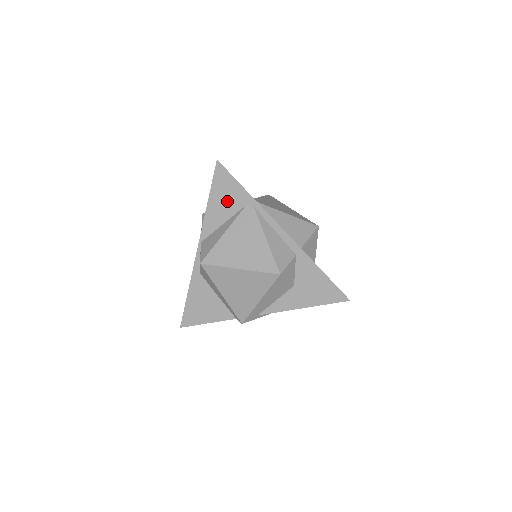
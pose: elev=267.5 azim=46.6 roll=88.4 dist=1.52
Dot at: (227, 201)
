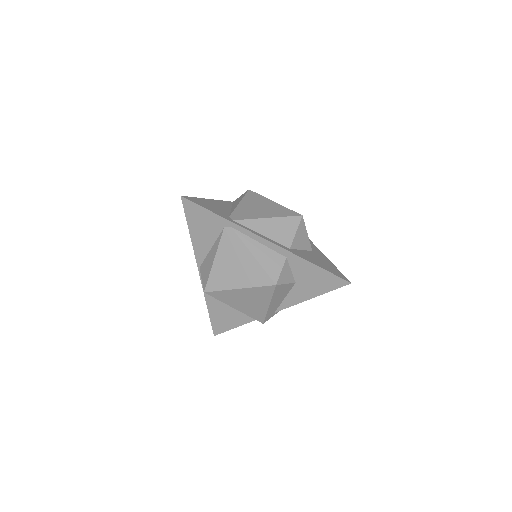
Dot at: (206, 228)
